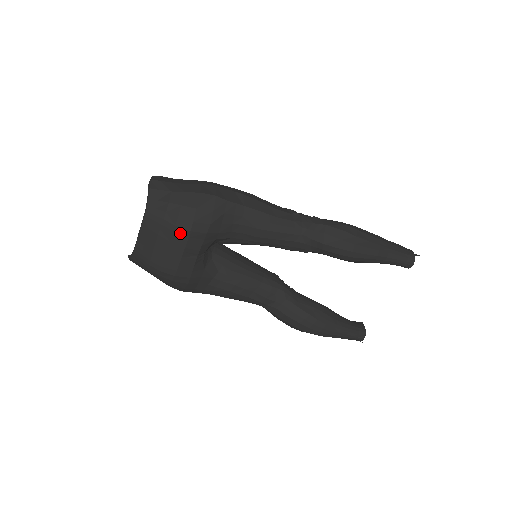
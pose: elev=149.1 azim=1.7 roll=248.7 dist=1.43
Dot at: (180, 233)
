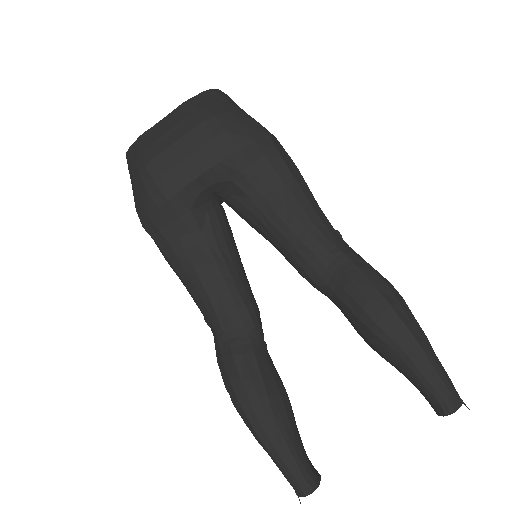
Dot at: (202, 132)
